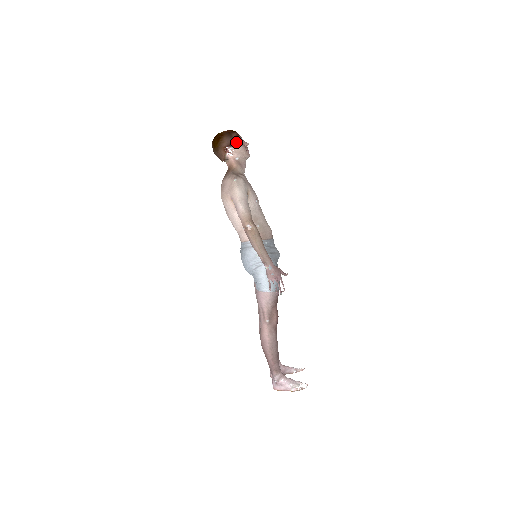
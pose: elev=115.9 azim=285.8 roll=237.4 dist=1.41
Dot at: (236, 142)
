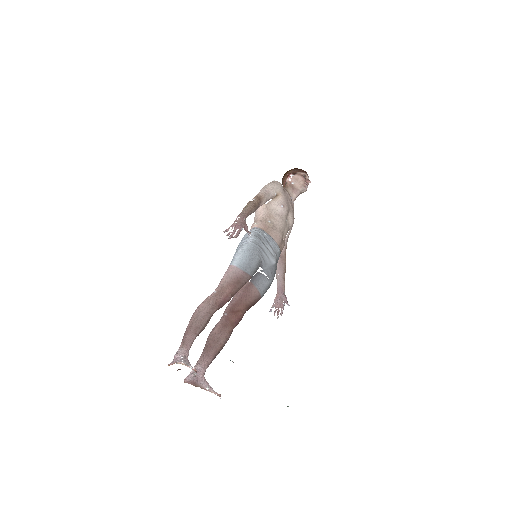
Dot at: (300, 173)
